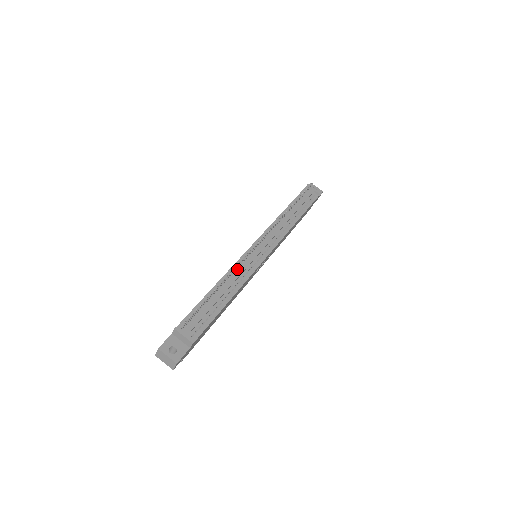
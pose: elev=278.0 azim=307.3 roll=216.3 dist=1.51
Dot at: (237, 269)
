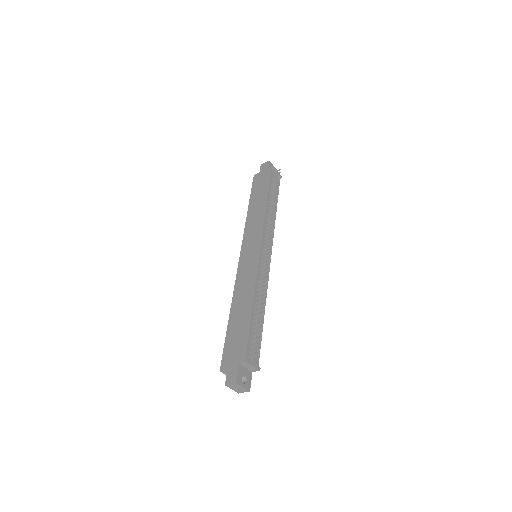
Dot at: (259, 281)
